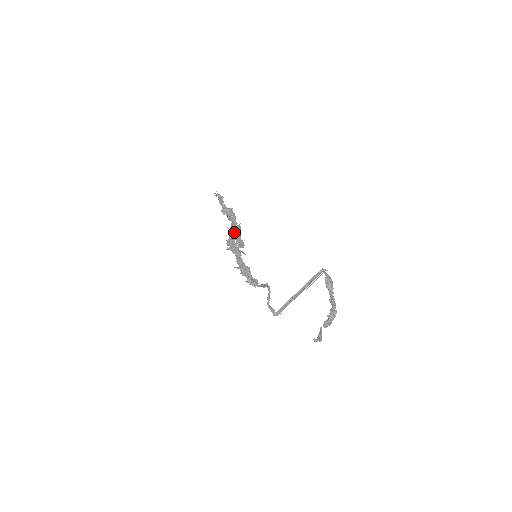
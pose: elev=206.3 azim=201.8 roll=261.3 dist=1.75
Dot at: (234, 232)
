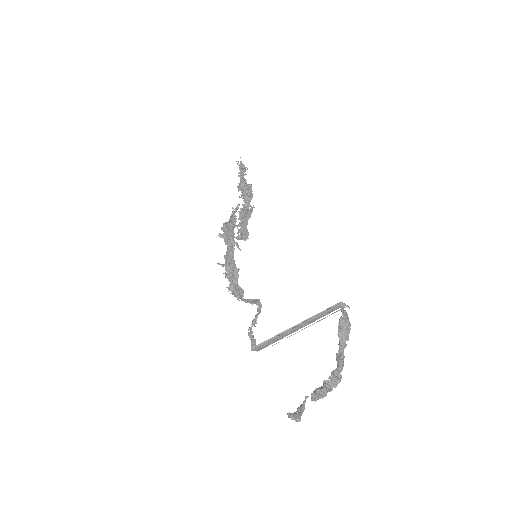
Dot at: (241, 216)
